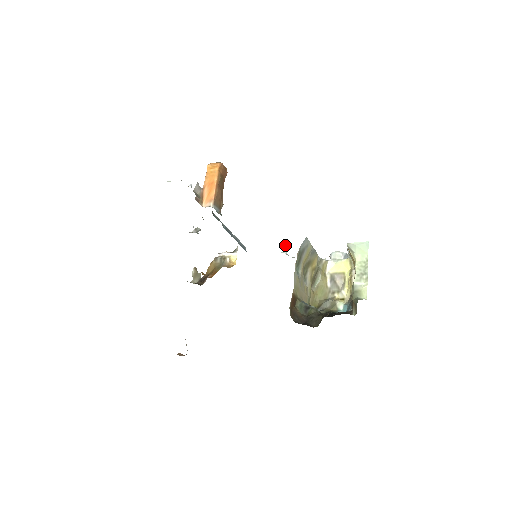
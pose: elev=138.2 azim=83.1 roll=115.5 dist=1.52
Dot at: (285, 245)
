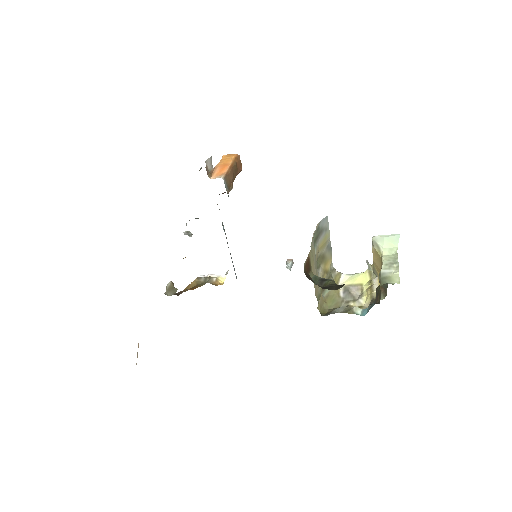
Dot at: (289, 262)
